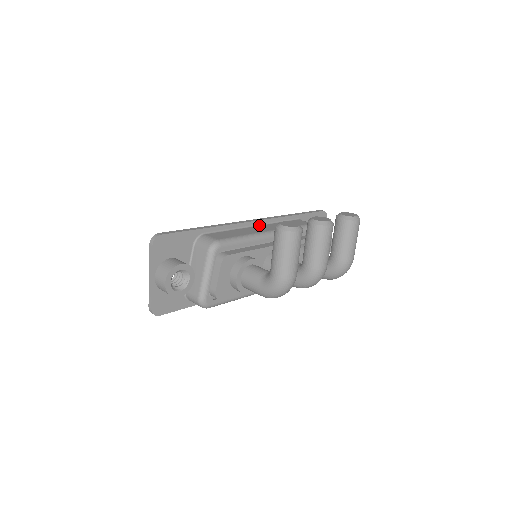
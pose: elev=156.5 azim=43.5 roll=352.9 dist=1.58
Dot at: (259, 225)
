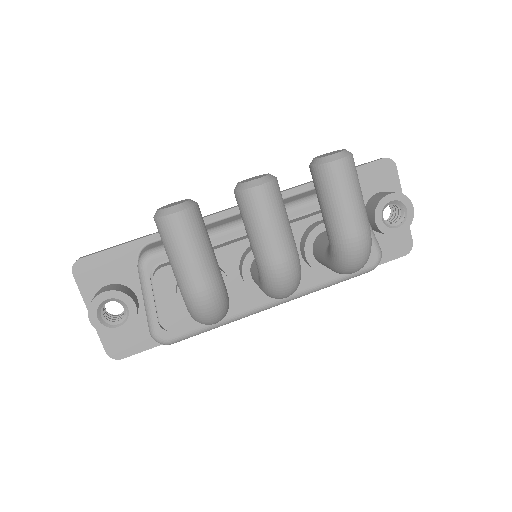
Dot at: occluded
